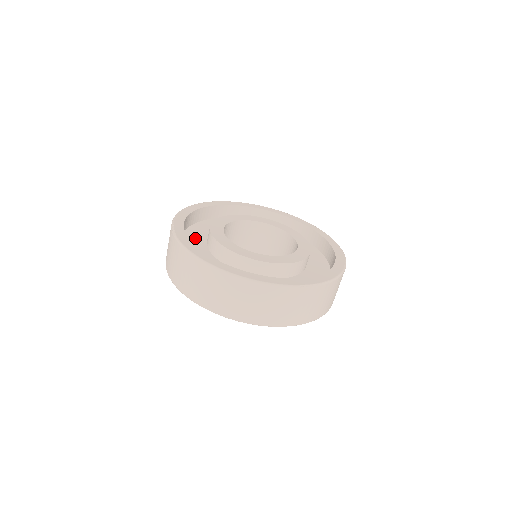
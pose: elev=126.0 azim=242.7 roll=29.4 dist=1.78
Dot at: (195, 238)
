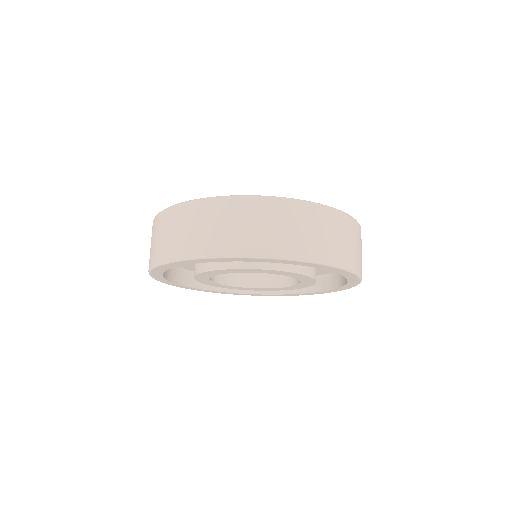
Dot at: occluded
